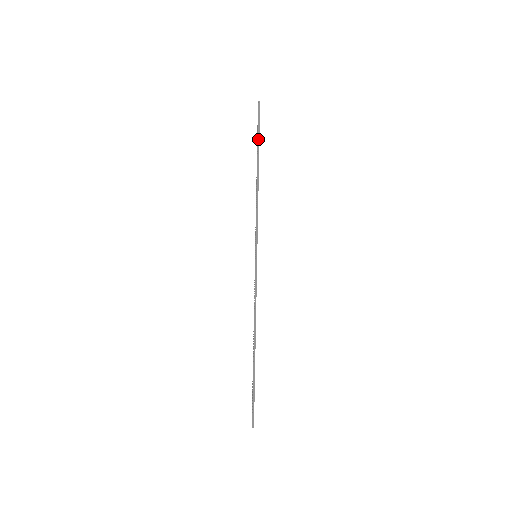
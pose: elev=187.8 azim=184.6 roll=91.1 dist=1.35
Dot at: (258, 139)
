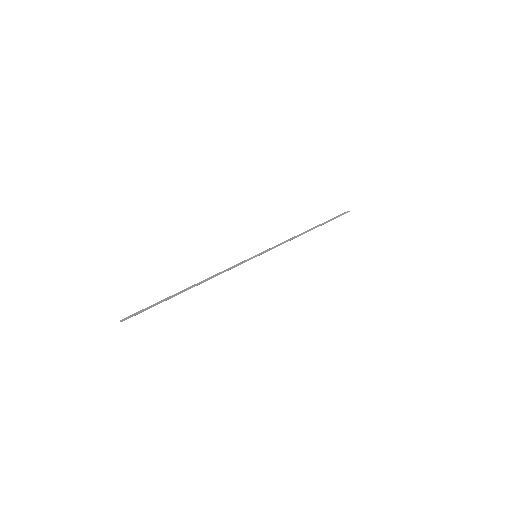
Dot at: (328, 221)
